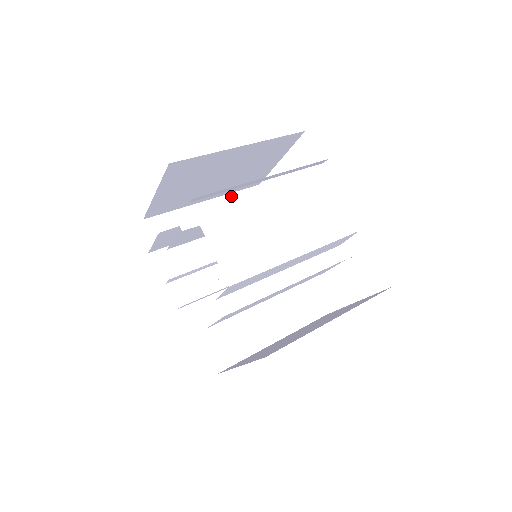
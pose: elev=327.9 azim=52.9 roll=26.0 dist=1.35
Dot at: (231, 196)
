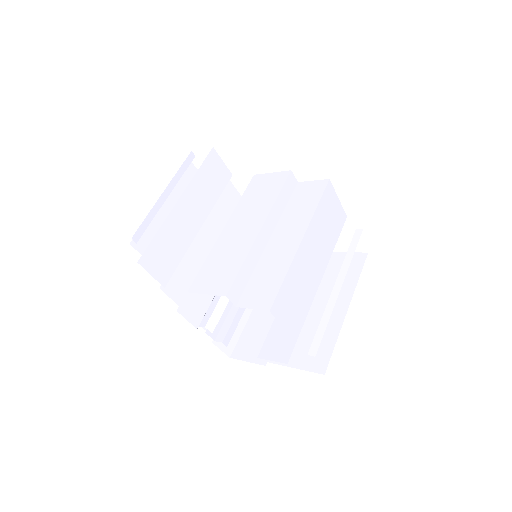
Dot at: (196, 178)
